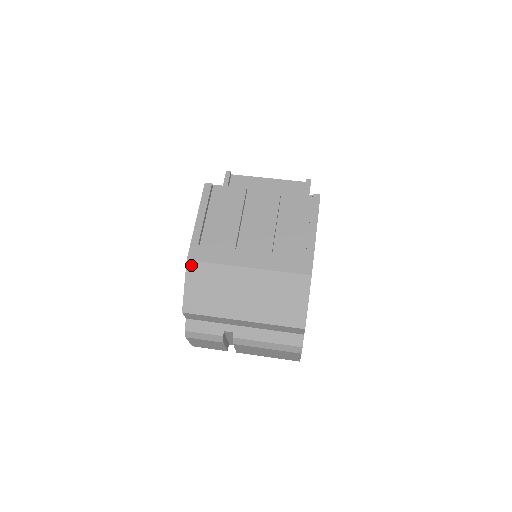
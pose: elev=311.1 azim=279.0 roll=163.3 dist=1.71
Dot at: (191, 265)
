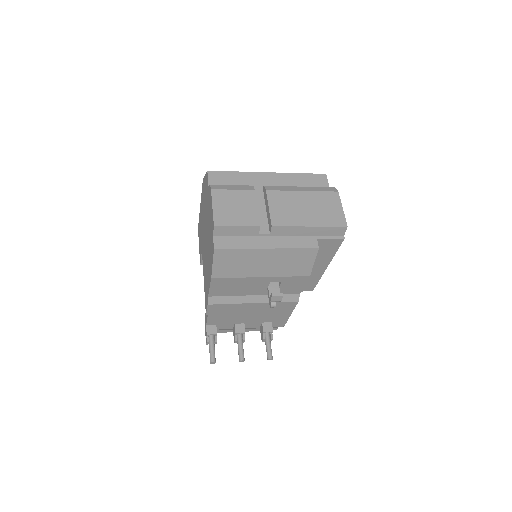
Dot at: occluded
